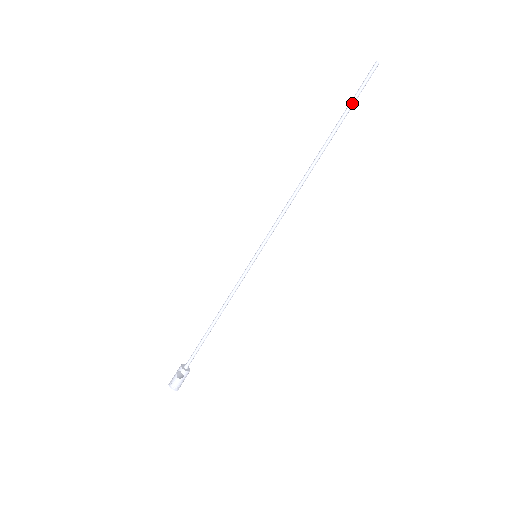
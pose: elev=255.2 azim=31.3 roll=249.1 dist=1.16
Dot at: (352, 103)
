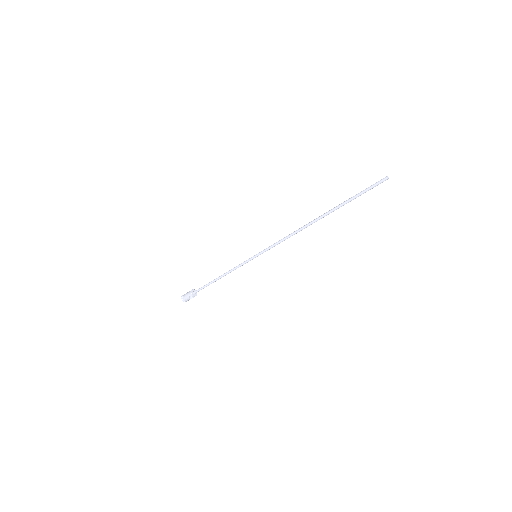
Dot at: occluded
